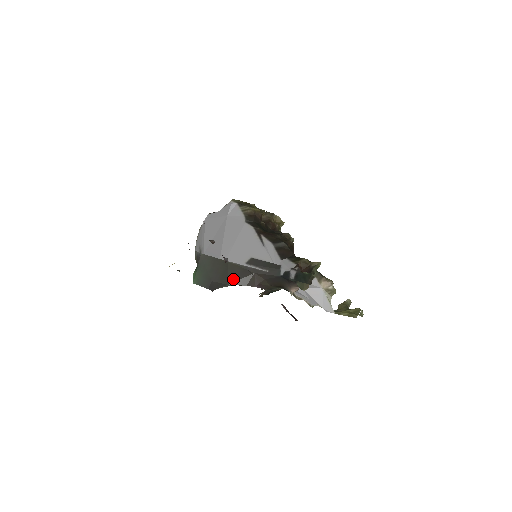
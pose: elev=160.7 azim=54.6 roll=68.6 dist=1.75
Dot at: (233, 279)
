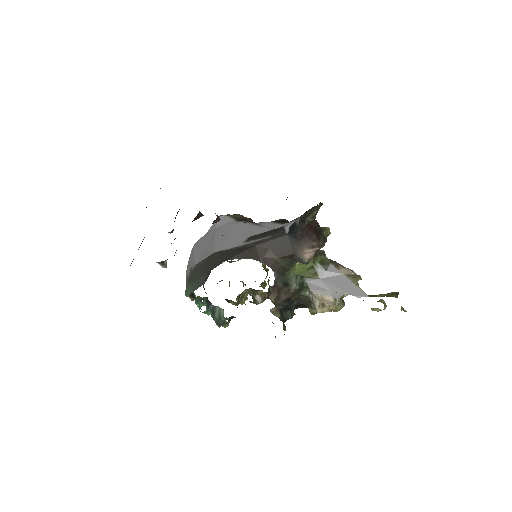
Dot at: (232, 255)
